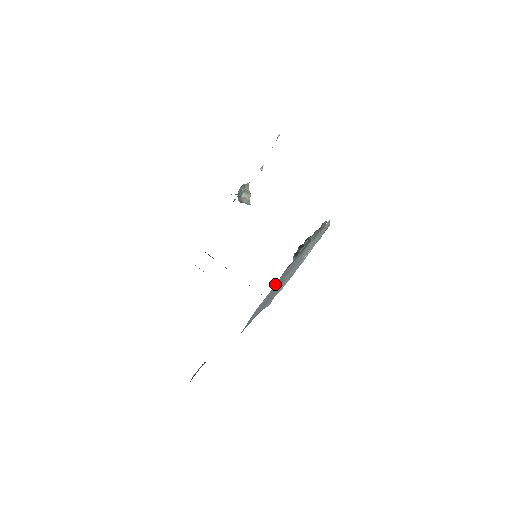
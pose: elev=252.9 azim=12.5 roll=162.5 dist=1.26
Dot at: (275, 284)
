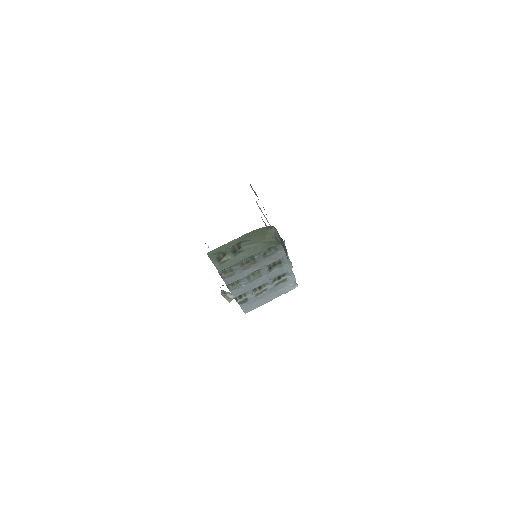
Dot at: occluded
